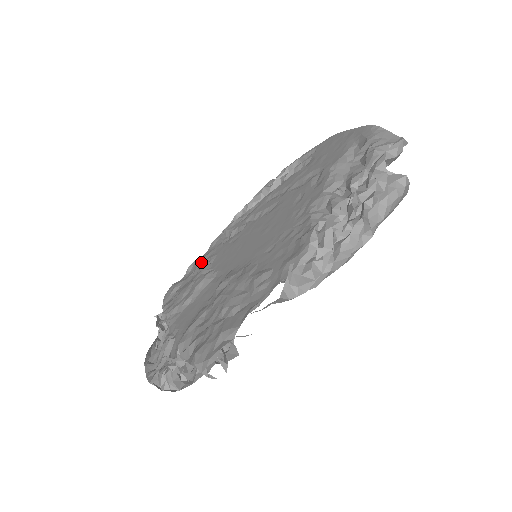
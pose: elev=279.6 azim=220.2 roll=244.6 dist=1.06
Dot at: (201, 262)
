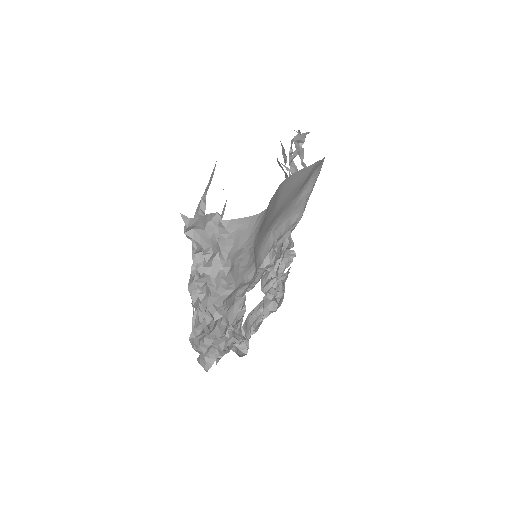
Dot at: occluded
